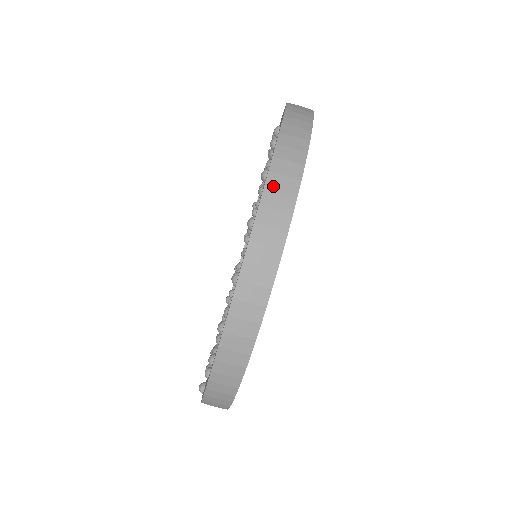
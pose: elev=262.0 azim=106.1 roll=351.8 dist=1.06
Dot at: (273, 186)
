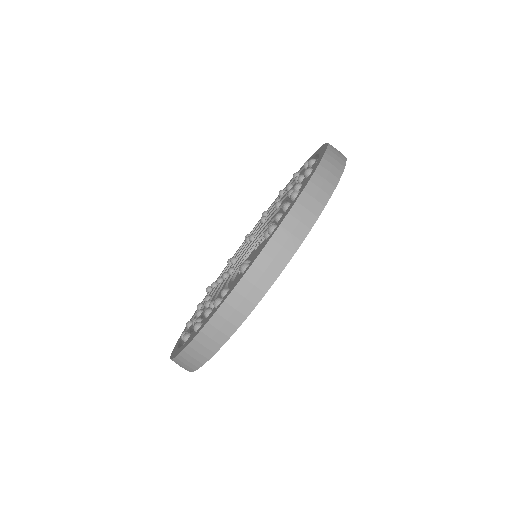
Dot at: (200, 341)
